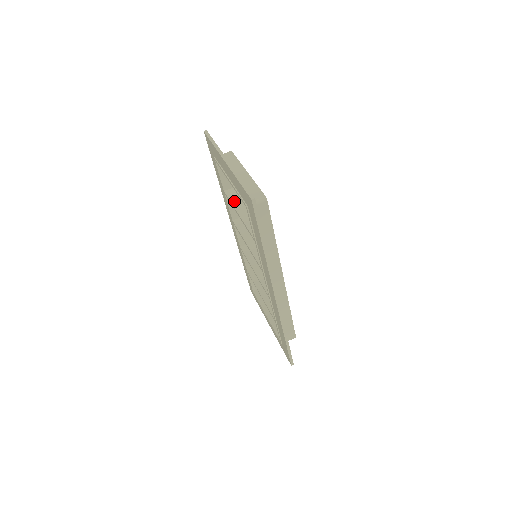
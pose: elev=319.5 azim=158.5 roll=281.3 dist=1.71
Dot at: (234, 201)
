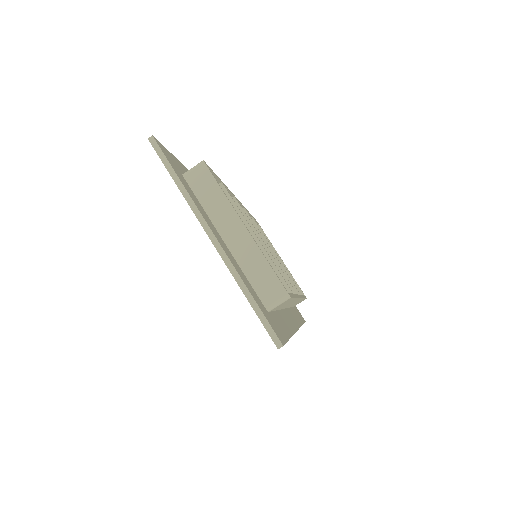
Dot at: occluded
